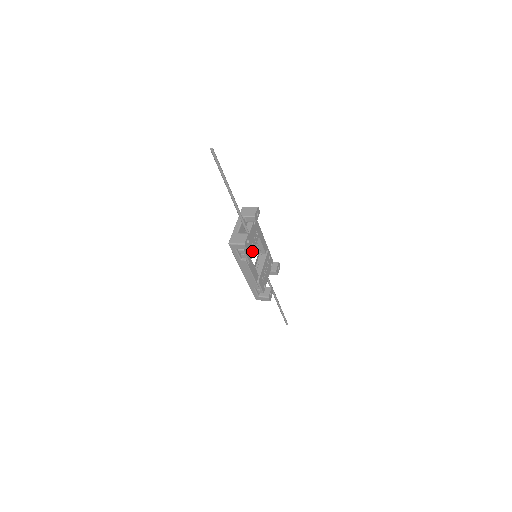
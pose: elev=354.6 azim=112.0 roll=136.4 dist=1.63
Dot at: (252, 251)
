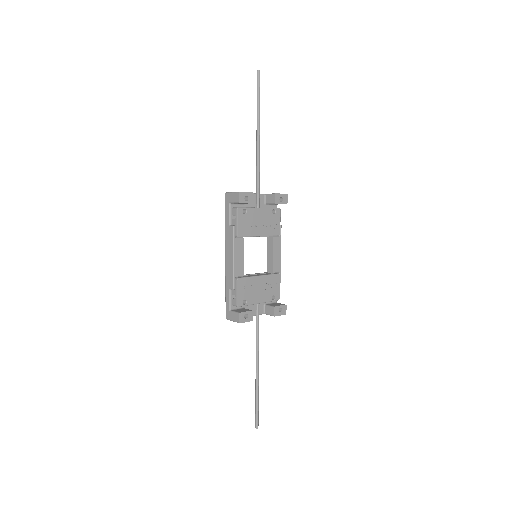
Dot at: (250, 232)
